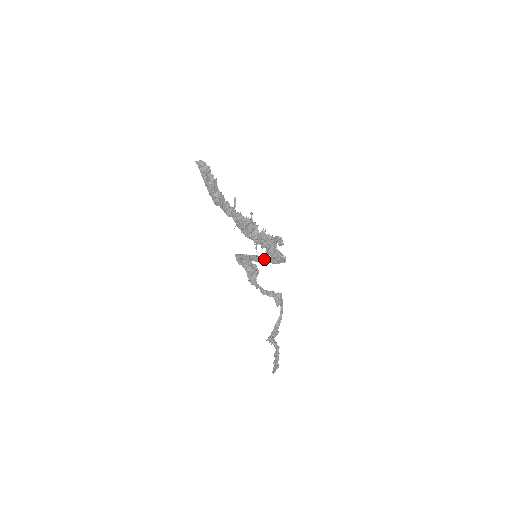
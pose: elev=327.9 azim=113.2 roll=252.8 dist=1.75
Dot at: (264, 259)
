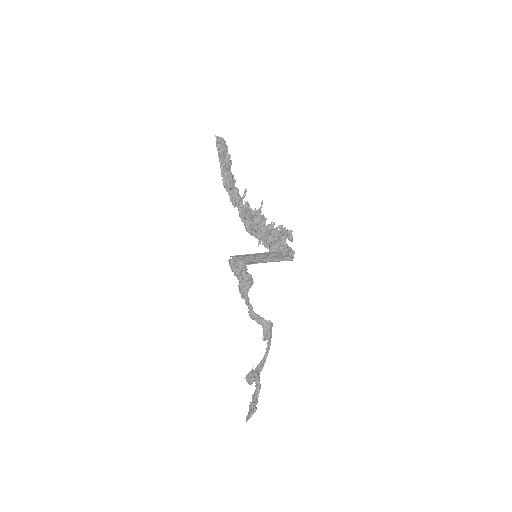
Dot at: occluded
